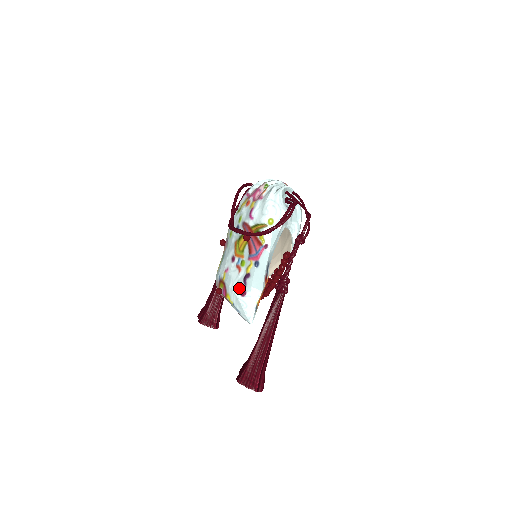
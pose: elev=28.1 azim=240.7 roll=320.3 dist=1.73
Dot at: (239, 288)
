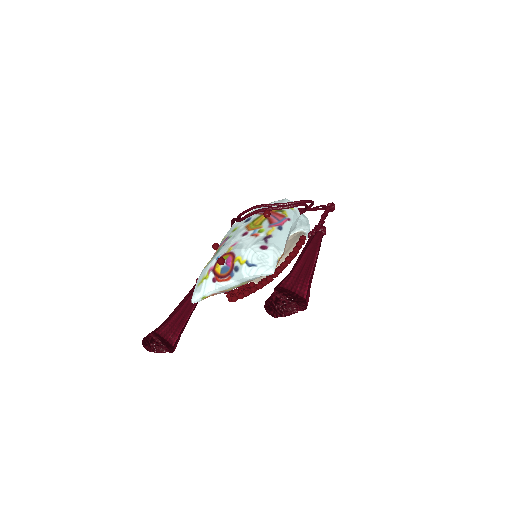
Dot at: (258, 244)
